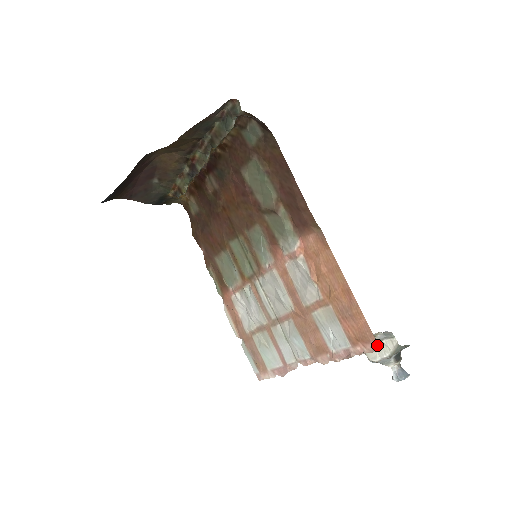
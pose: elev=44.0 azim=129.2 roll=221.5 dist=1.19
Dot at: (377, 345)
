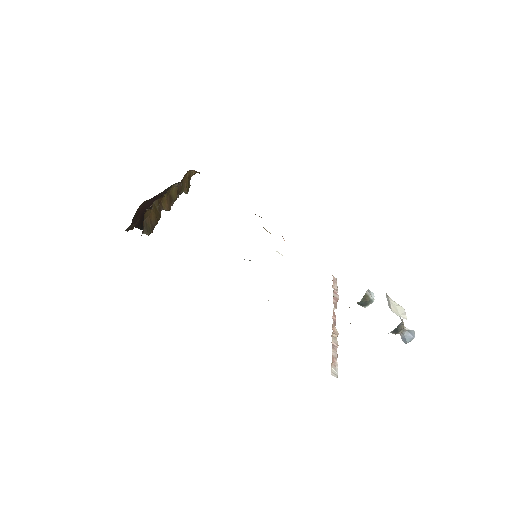
Dot at: (334, 376)
